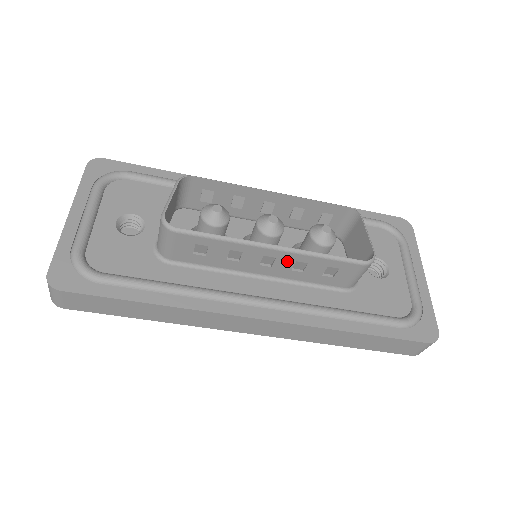
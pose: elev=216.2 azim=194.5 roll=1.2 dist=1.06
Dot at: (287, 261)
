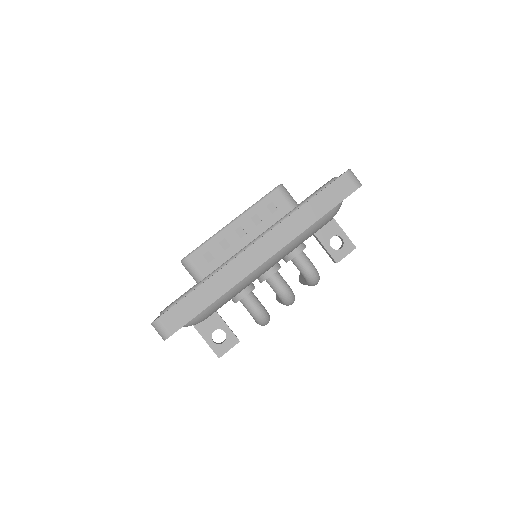
Dot at: (247, 223)
